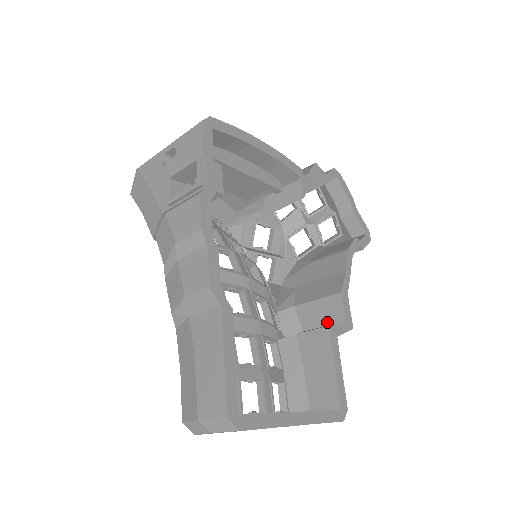
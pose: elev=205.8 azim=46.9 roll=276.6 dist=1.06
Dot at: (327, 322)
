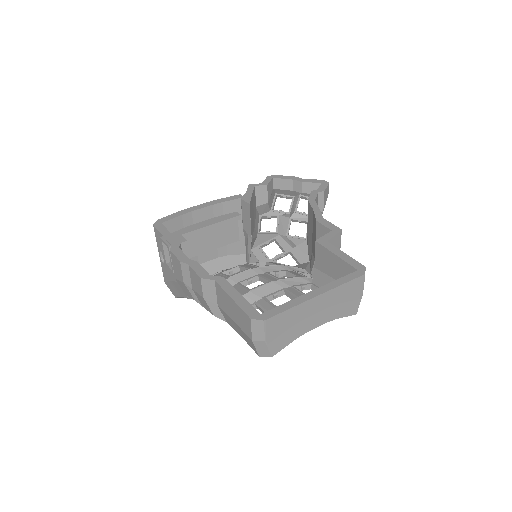
Dot at: occluded
